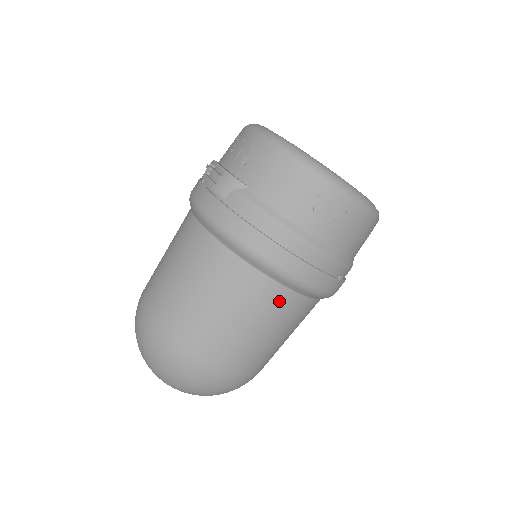
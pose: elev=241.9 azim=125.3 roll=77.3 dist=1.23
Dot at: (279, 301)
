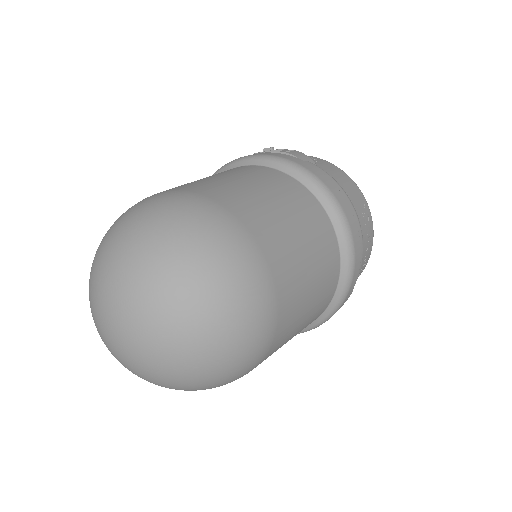
Dot at: (332, 263)
